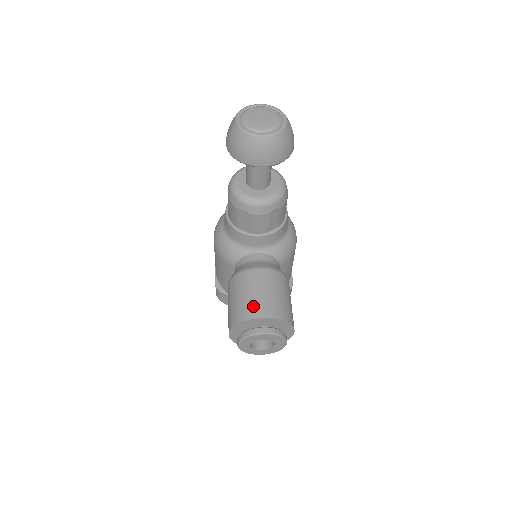
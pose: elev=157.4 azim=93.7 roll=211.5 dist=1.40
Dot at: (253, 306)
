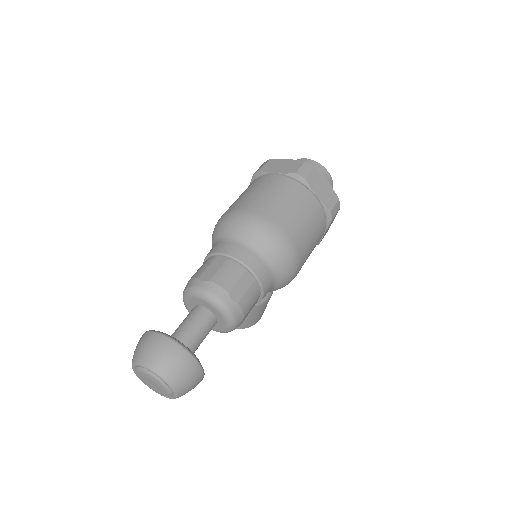
Dot at: occluded
